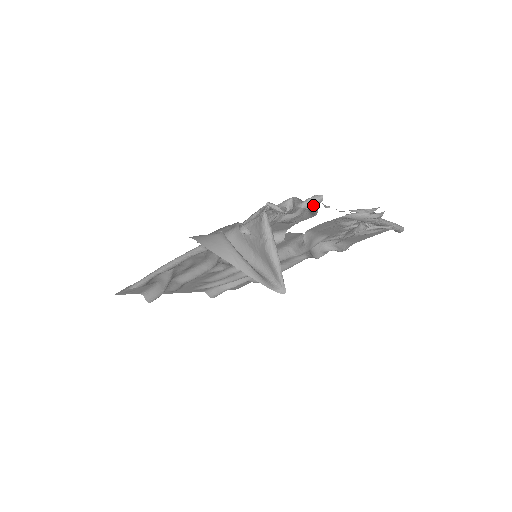
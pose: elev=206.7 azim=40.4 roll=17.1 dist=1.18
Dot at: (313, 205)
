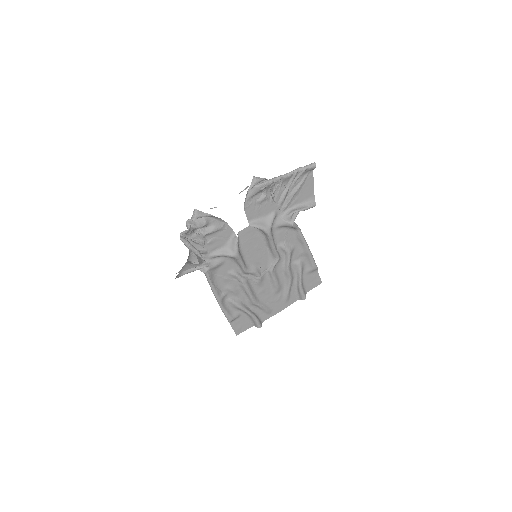
Dot at: (195, 215)
